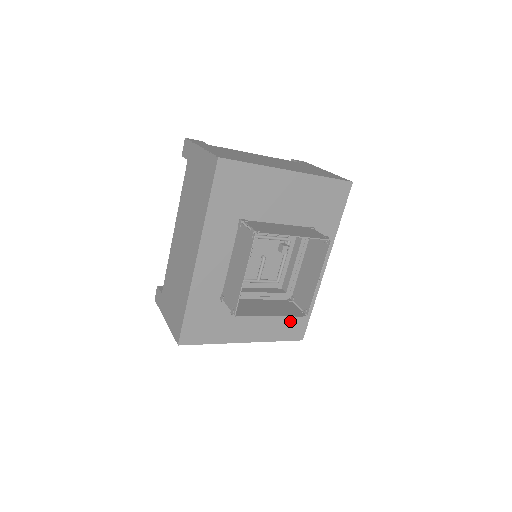
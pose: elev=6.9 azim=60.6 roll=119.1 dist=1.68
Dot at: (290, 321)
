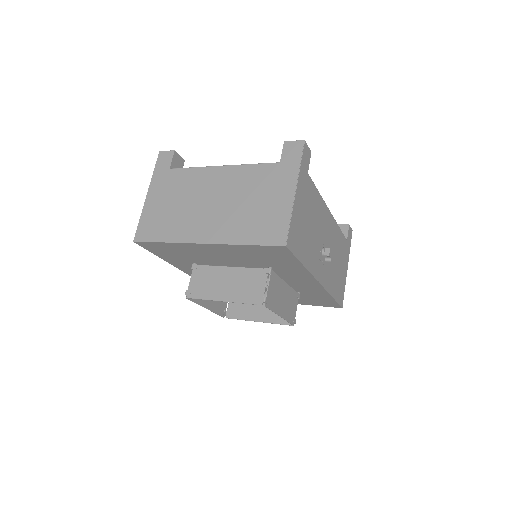
Dot at: (314, 300)
